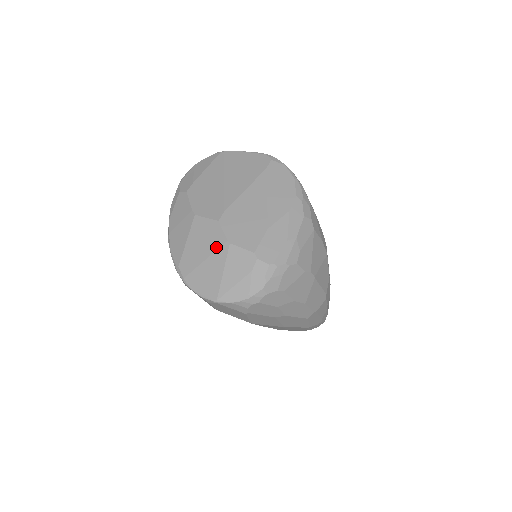
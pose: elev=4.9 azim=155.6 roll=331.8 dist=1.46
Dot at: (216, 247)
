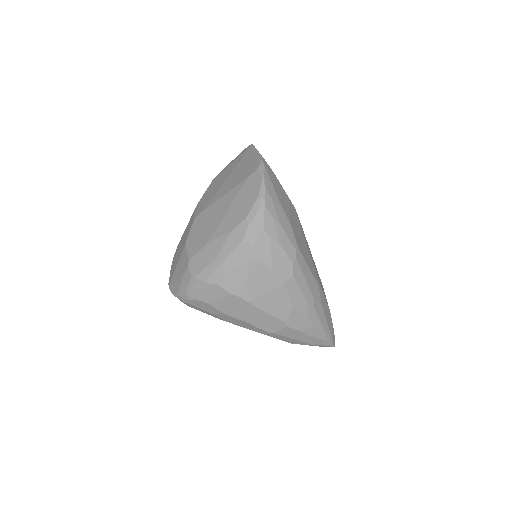
Dot at: (184, 242)
